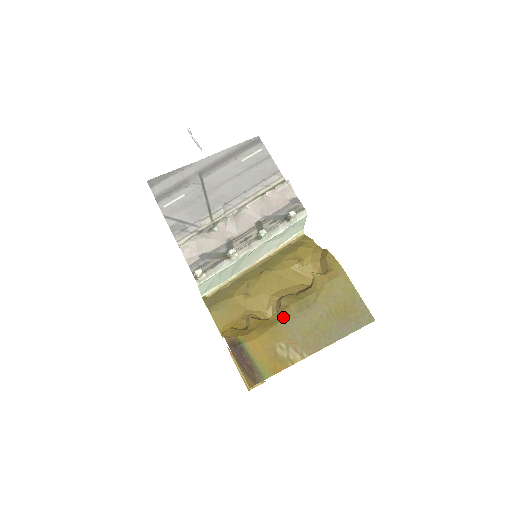
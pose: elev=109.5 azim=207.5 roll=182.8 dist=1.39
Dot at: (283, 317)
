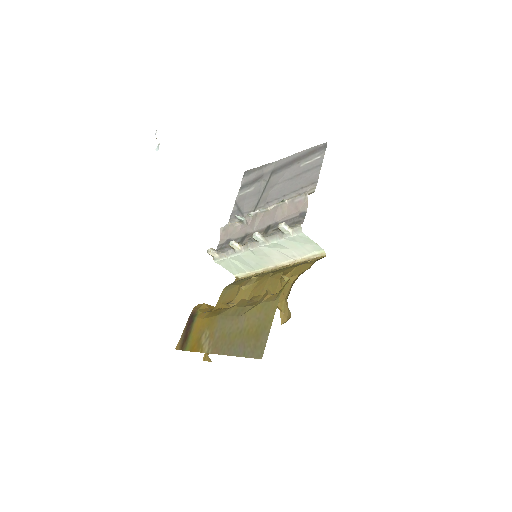
Dot at: (223, 313)
